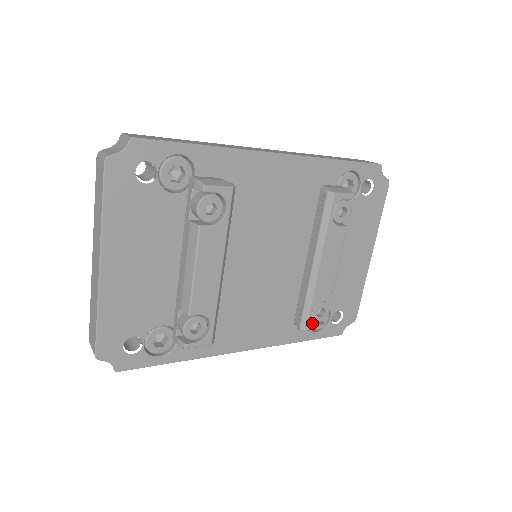
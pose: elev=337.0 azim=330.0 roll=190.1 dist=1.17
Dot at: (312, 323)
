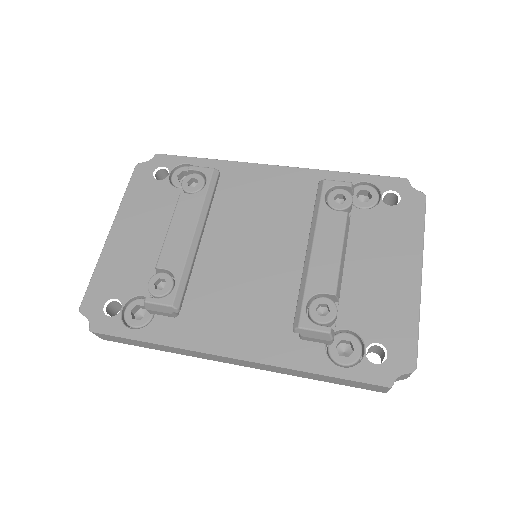
Dot at: (308, 319)
